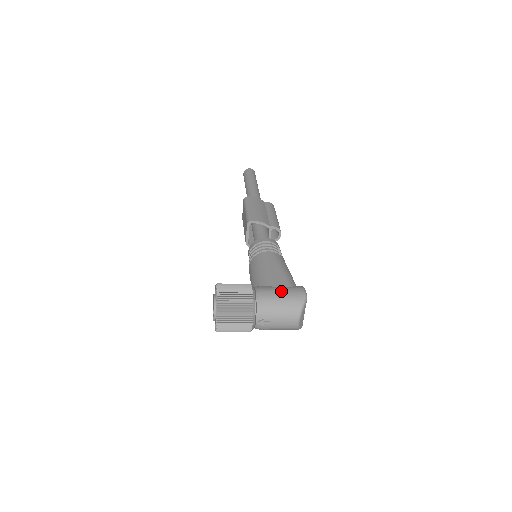
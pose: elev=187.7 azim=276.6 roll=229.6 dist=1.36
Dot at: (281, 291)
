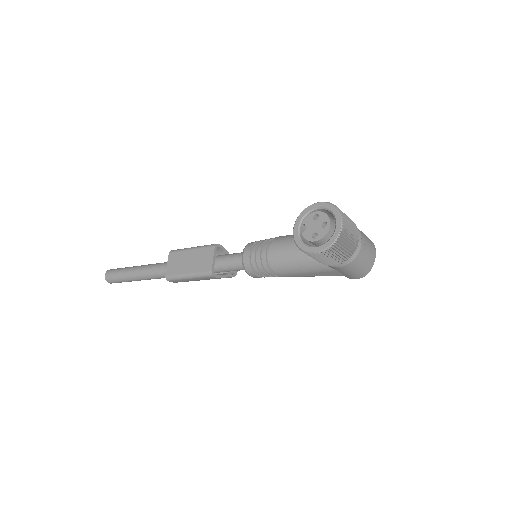
Dot at: occluded
